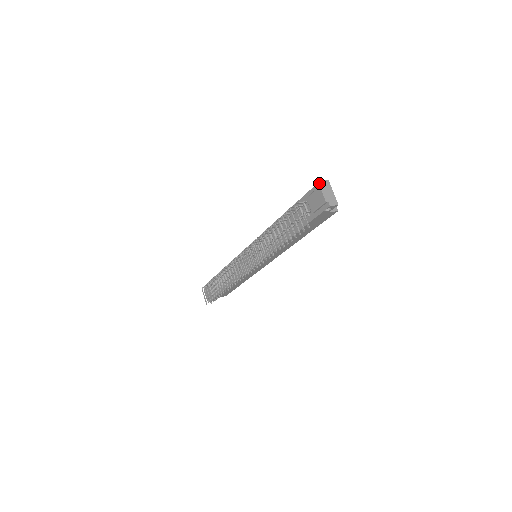
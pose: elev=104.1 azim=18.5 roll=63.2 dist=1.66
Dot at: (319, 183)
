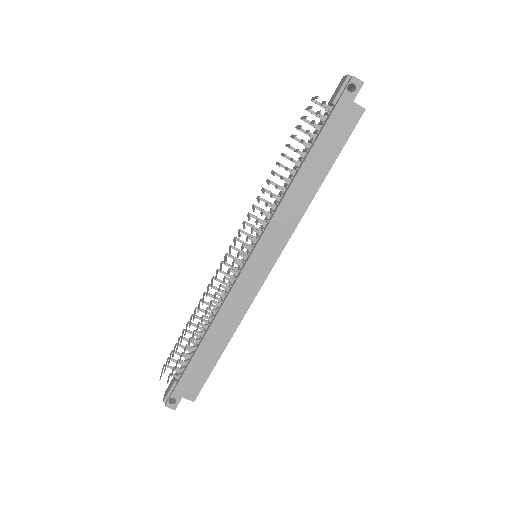
Dot at: occluded
